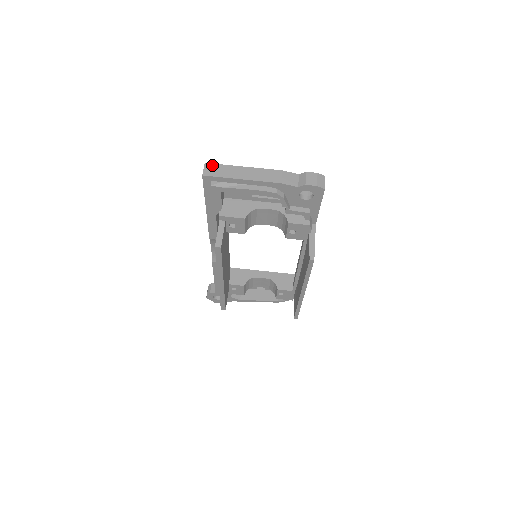
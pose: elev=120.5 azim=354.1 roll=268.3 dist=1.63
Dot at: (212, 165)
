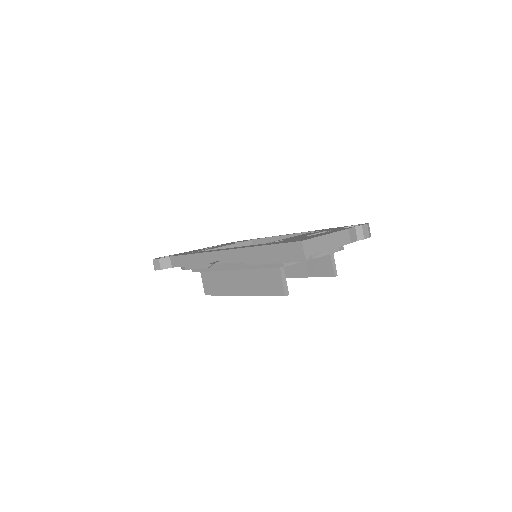
Dot at: (307, 242)
